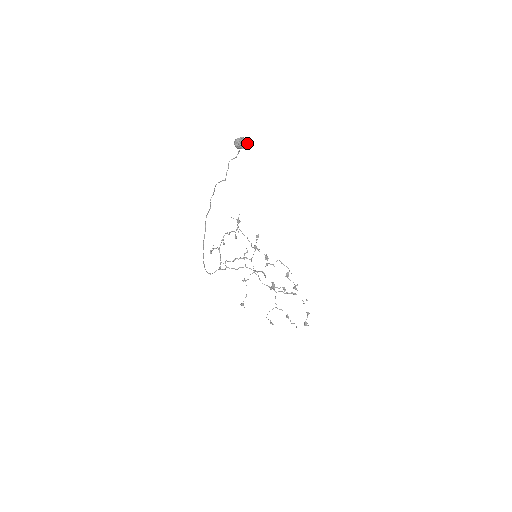
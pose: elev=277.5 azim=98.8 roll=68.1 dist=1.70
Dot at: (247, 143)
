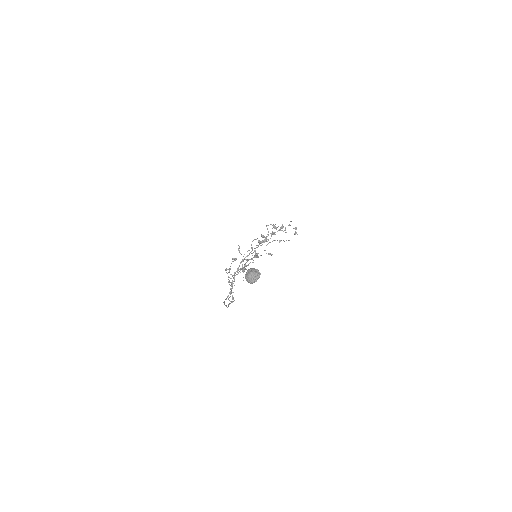
Dot at: occluded
